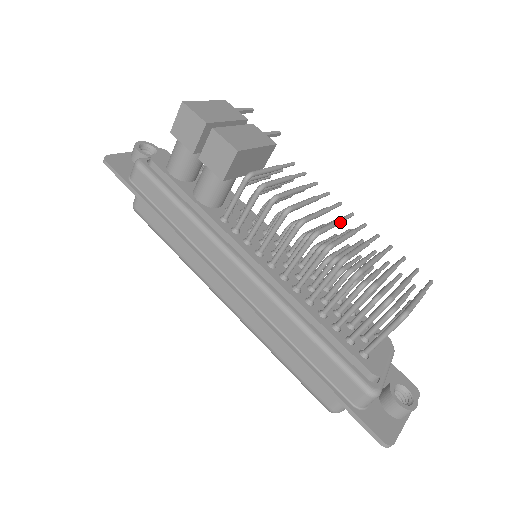
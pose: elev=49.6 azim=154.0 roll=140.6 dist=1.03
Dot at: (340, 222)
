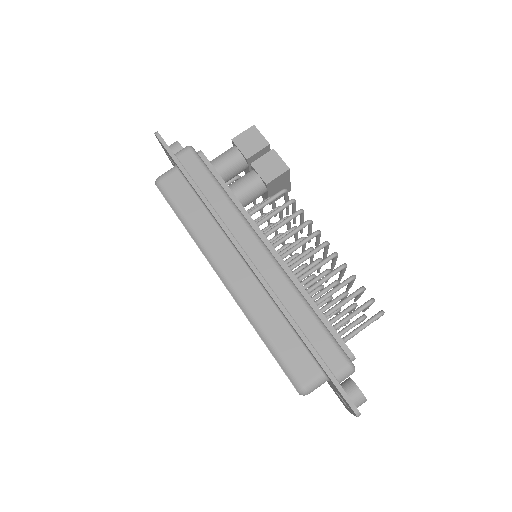
Dot at: occluded
